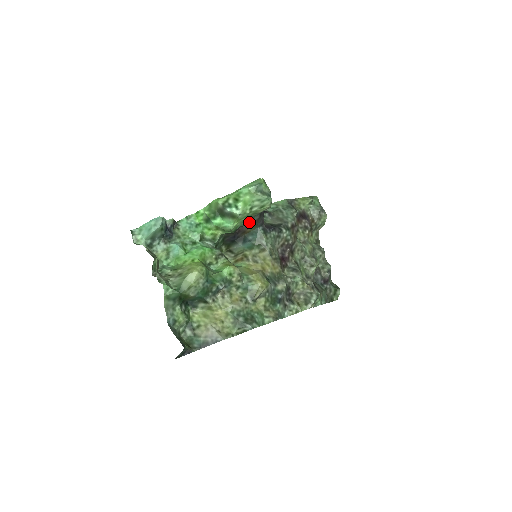
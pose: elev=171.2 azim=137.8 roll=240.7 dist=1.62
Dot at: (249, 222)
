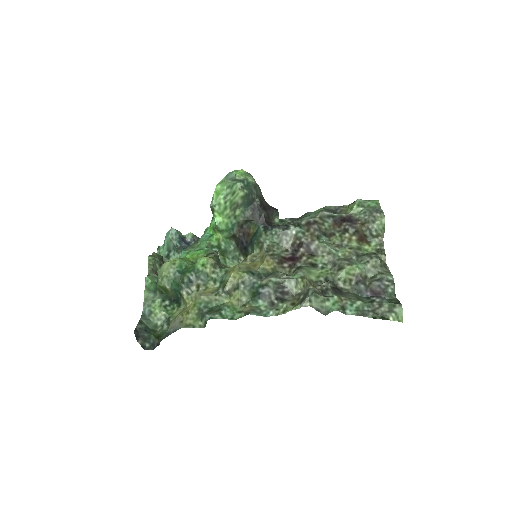
Dot at: (241, 219)
